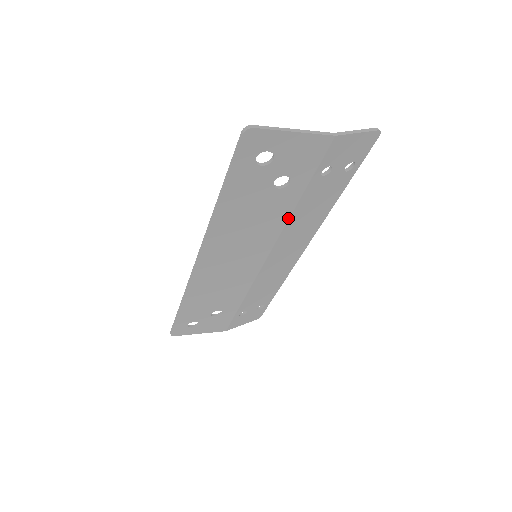
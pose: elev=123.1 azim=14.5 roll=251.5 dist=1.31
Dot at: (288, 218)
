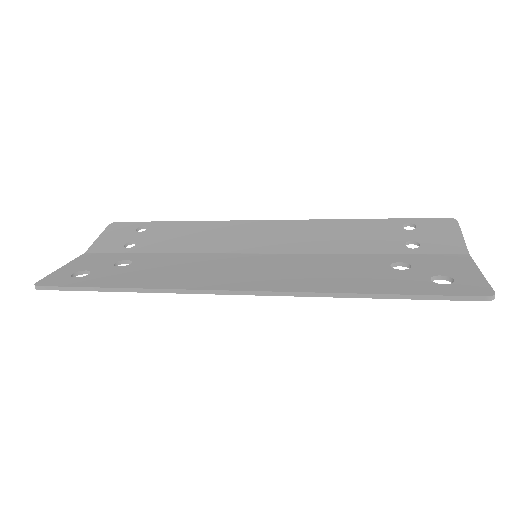
Dot at: occluded
